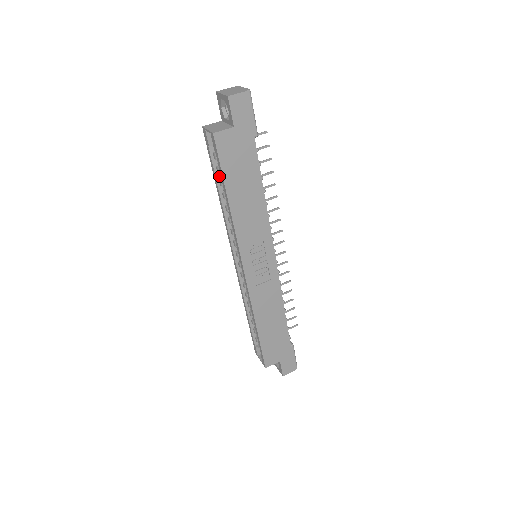
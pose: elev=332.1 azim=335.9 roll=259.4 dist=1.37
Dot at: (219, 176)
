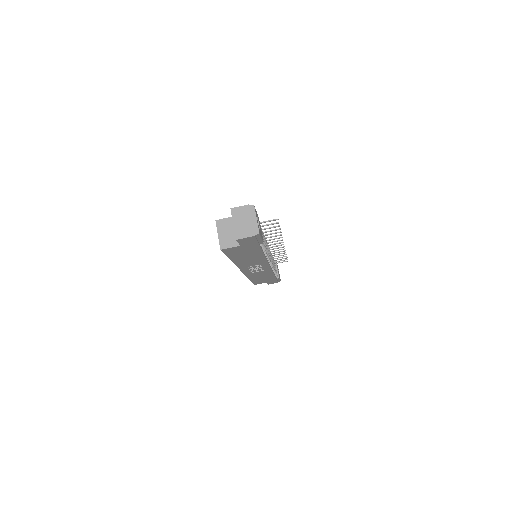
Dot at: occluded
